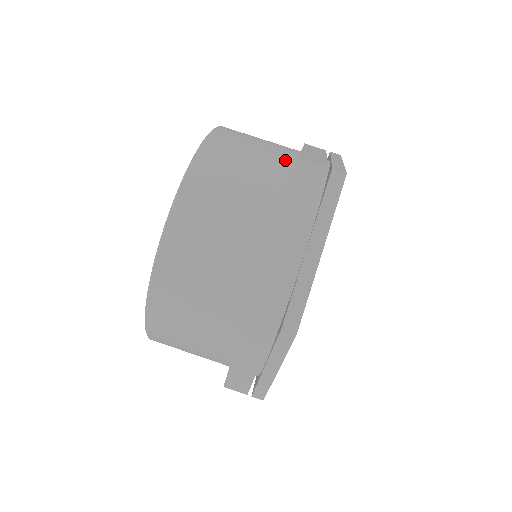
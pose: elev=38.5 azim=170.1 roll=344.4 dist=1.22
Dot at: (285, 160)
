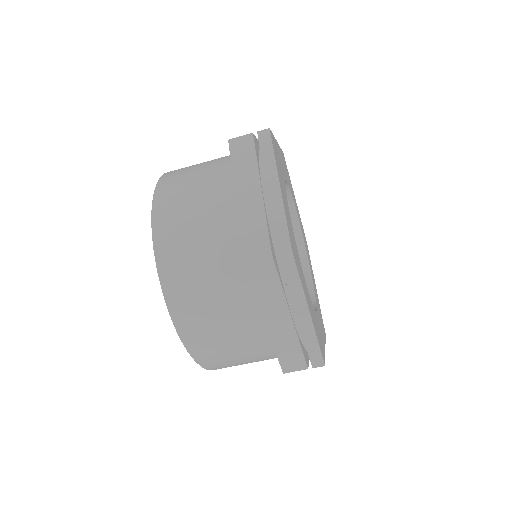
Dot at: (231, 239)
